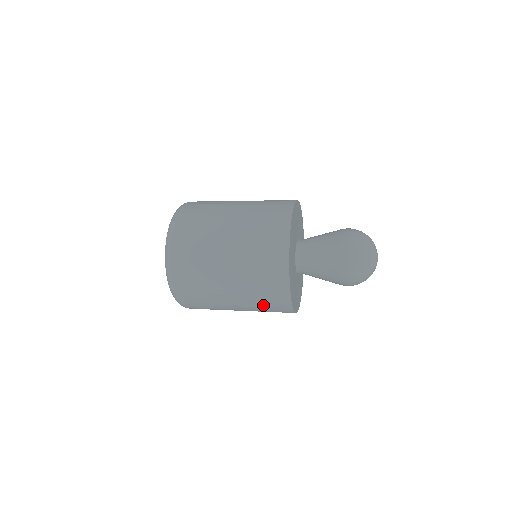
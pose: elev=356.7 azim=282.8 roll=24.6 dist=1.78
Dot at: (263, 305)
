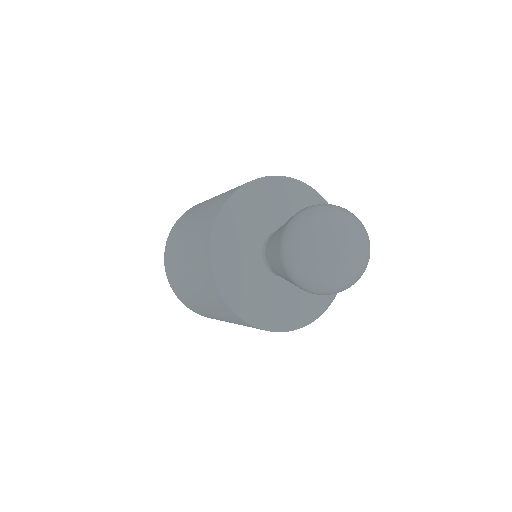
Dot at: occluded
